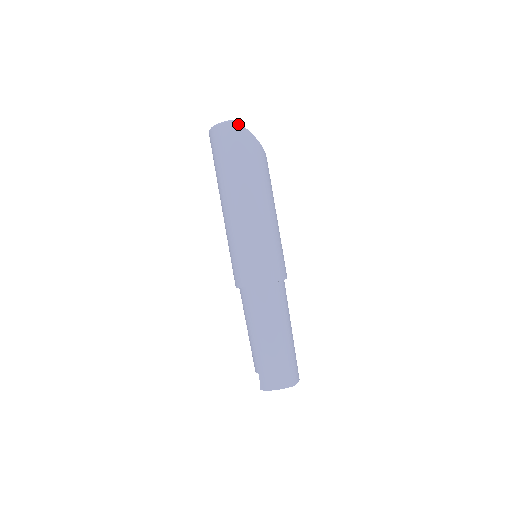
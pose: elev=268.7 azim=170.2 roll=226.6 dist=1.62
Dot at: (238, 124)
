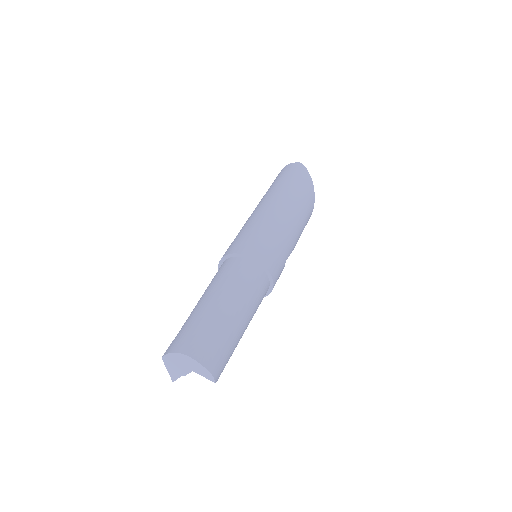
Dot at: (302, 165)
